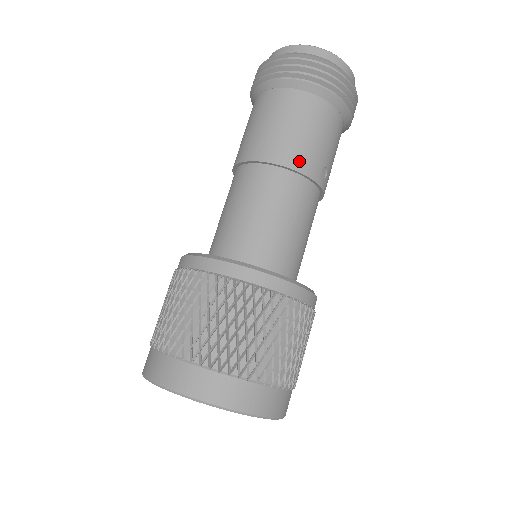
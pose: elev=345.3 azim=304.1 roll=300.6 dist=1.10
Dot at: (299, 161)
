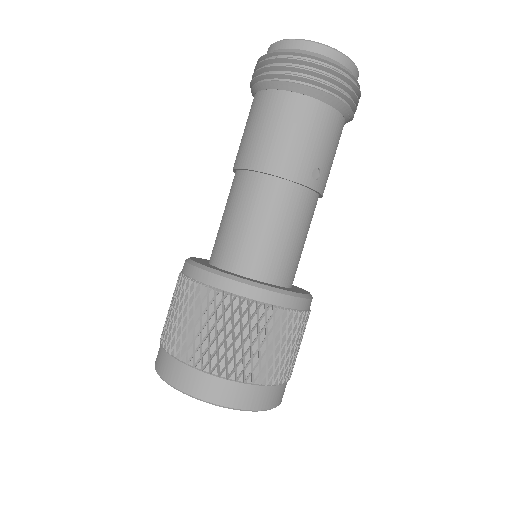
Dot at: (284, 167)
